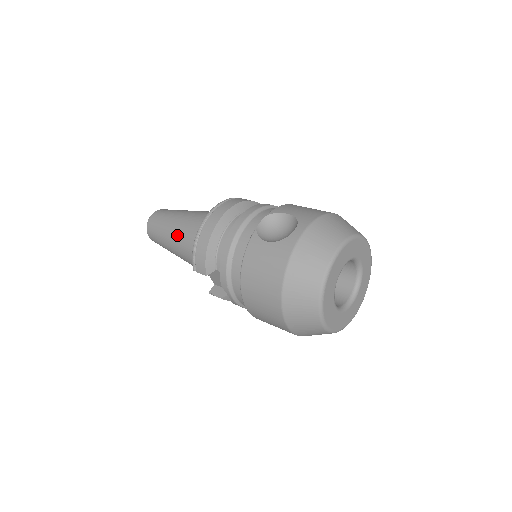
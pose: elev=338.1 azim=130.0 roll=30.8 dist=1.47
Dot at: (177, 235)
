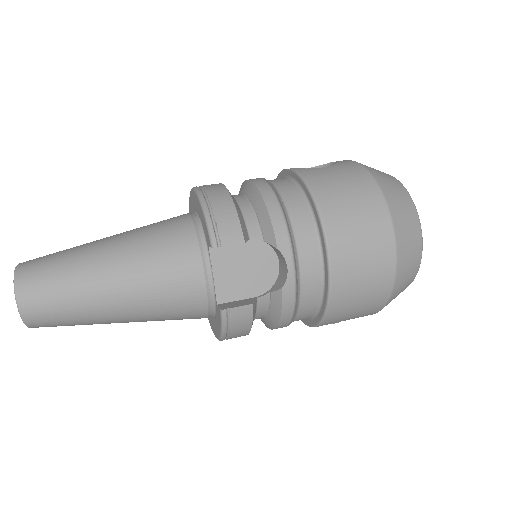
Dot at: (124, 247)
